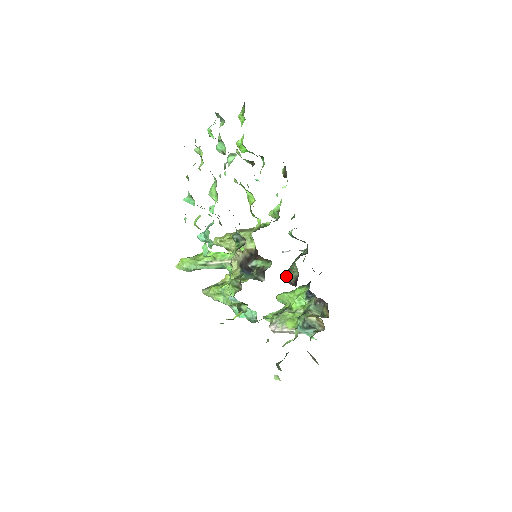
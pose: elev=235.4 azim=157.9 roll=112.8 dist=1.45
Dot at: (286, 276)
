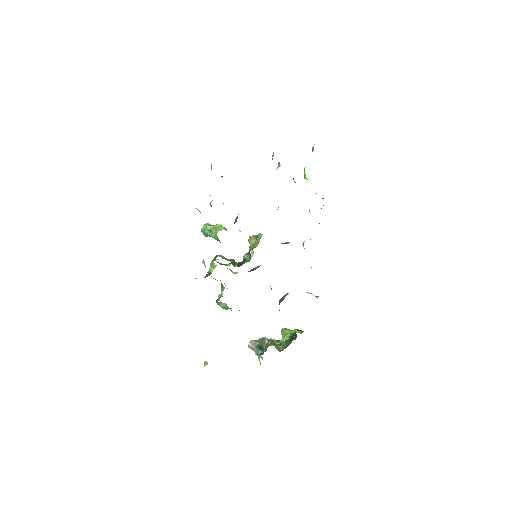
Dot at: (280, 299)
